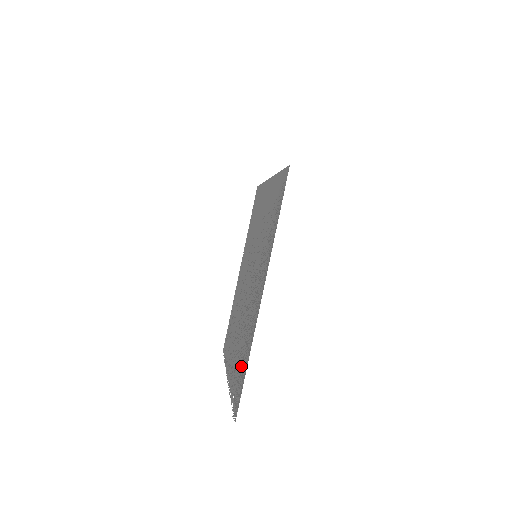
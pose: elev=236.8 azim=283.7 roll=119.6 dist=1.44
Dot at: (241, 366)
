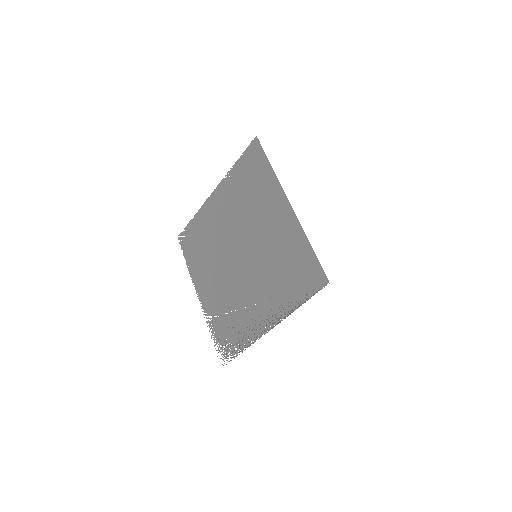
Dot at: (231, 334)
